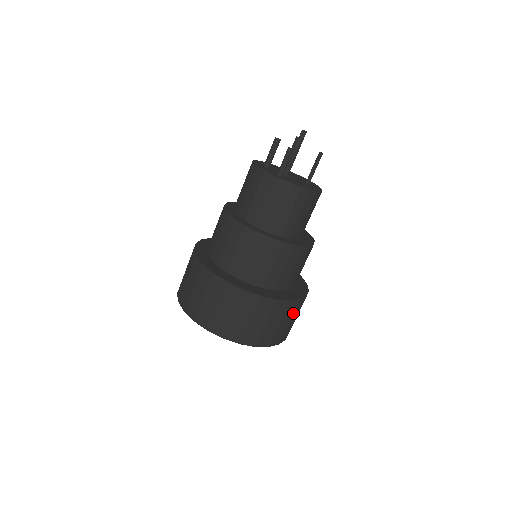
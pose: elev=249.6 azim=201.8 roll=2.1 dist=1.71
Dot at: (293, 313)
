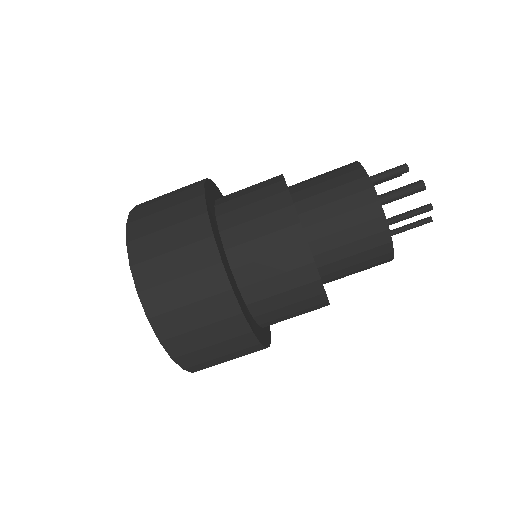
Dot at: (217, 319)
